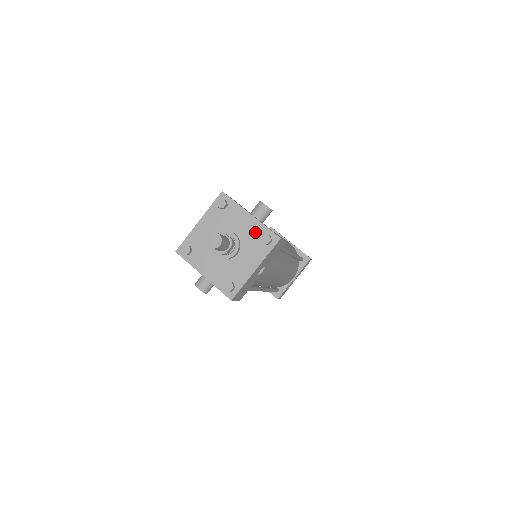
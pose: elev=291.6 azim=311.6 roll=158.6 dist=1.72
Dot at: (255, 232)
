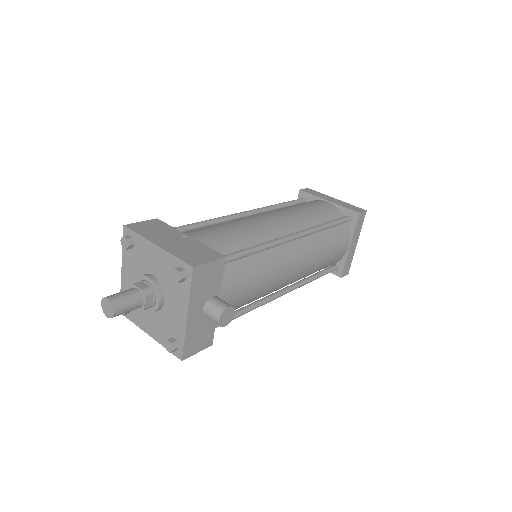
Dot at: (175, 327)
